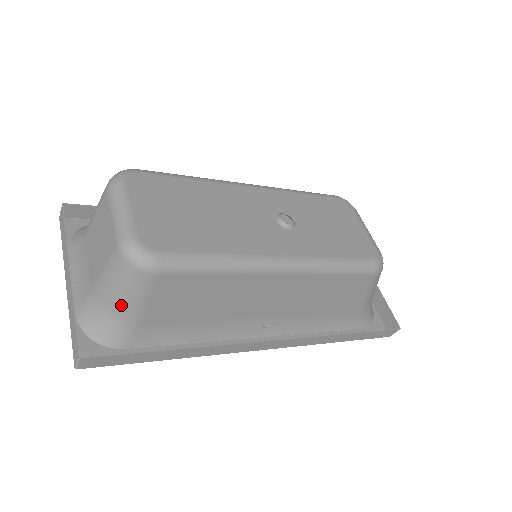
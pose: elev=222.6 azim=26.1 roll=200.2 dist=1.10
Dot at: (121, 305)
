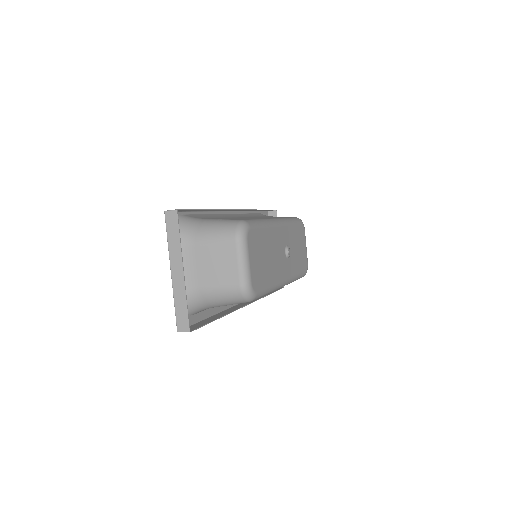
Dot at: (215, 304)
